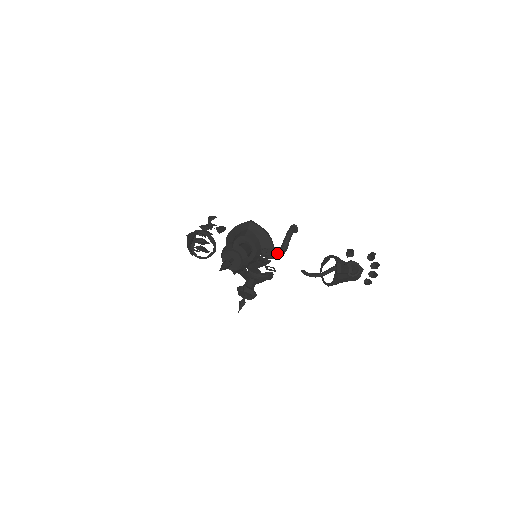
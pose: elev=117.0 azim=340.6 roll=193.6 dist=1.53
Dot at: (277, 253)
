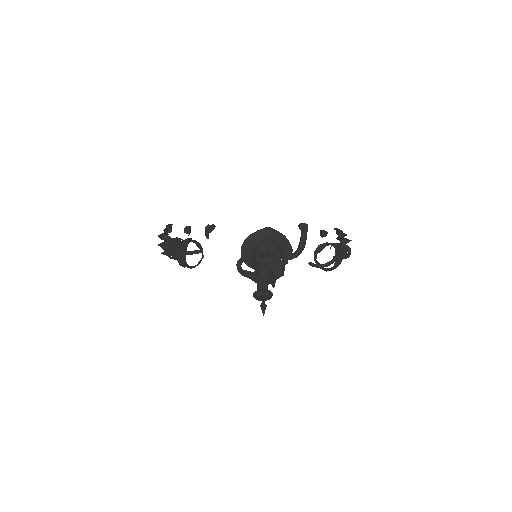
Dot at: (295, 254)
